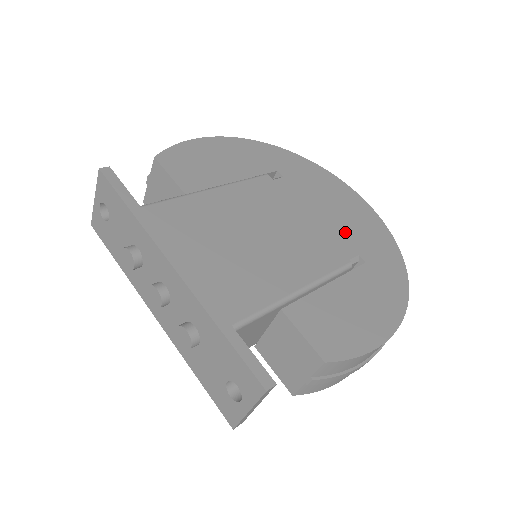
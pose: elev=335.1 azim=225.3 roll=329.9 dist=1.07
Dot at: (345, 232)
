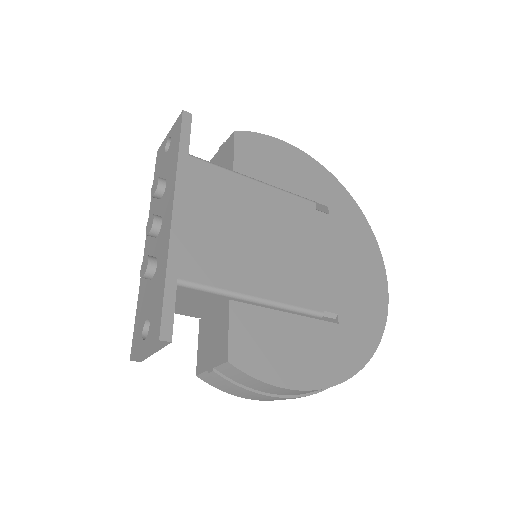
Dot at: (343, 290)
